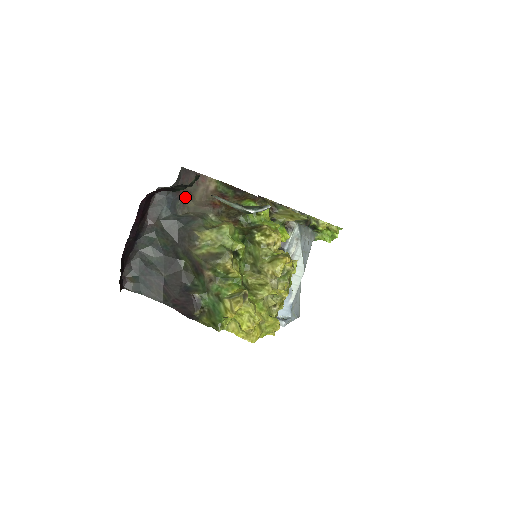
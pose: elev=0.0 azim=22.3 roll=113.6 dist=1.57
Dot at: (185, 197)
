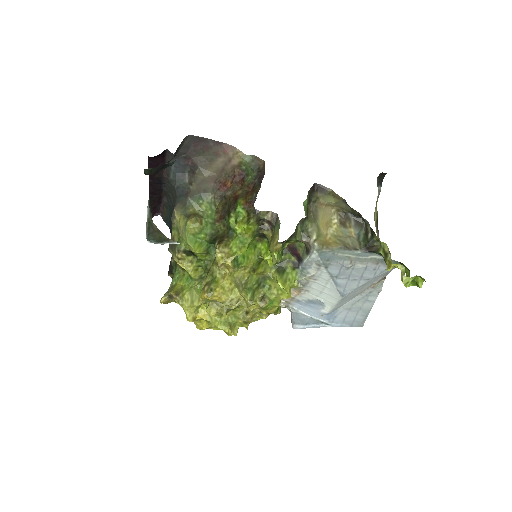
Dot at: (196, 165)
